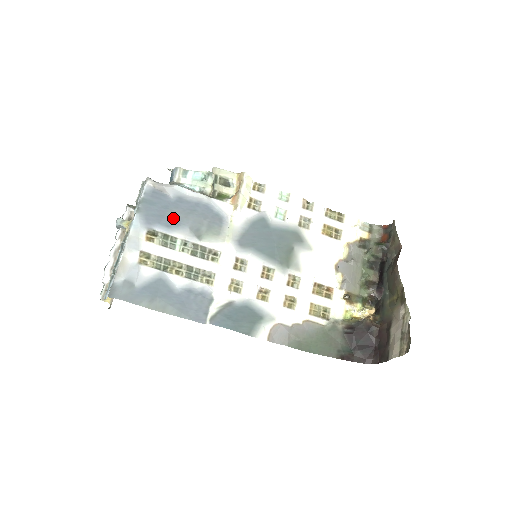
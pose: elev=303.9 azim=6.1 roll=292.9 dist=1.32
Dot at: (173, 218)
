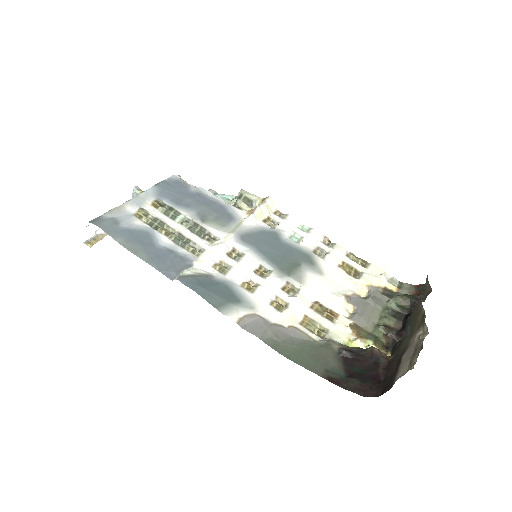
Dot at: (185, 201)
